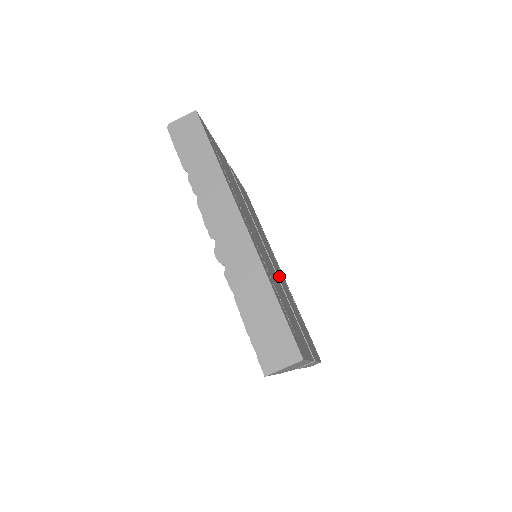
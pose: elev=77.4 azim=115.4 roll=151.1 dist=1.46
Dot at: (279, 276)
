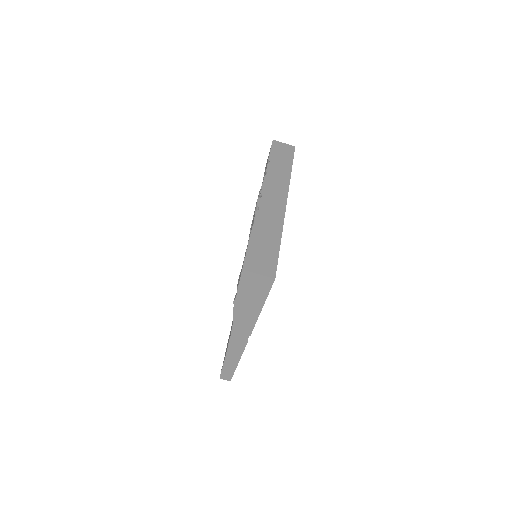
Dot at: occluded
